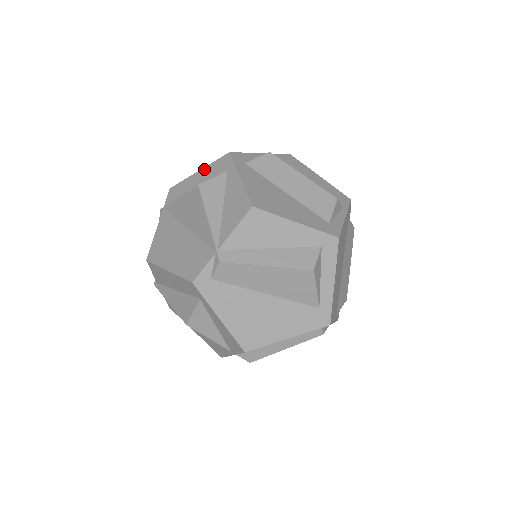
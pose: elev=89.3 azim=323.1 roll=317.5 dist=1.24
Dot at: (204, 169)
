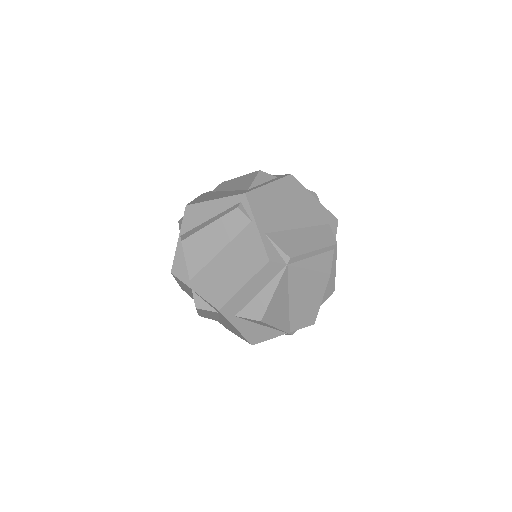
Dot at: occluded
